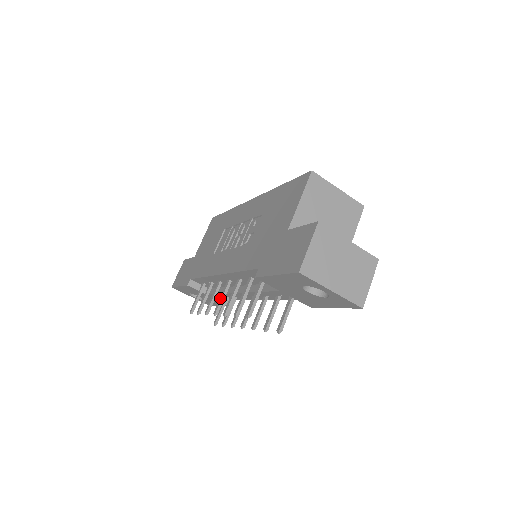
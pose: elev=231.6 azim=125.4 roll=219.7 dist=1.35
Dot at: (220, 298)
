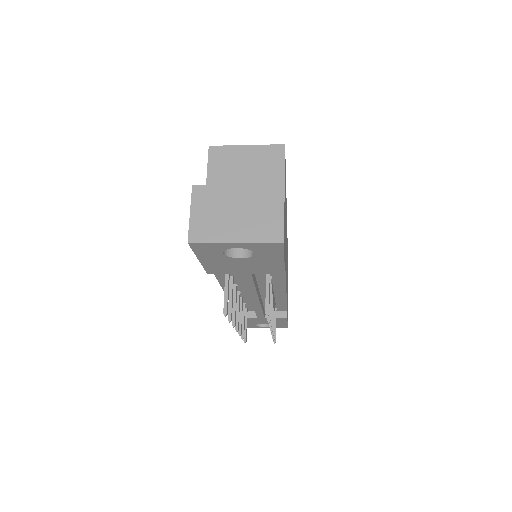
Dot at: (236, 313)
